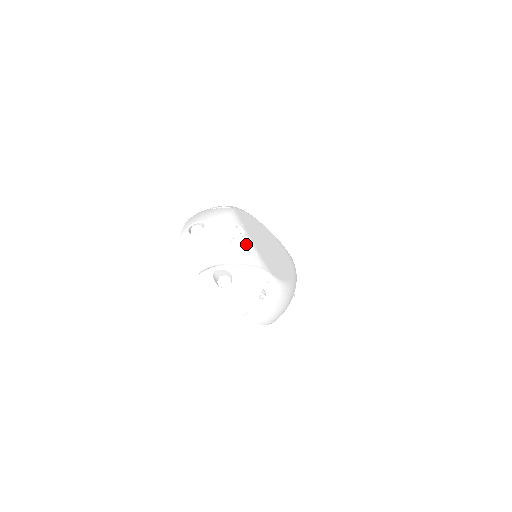
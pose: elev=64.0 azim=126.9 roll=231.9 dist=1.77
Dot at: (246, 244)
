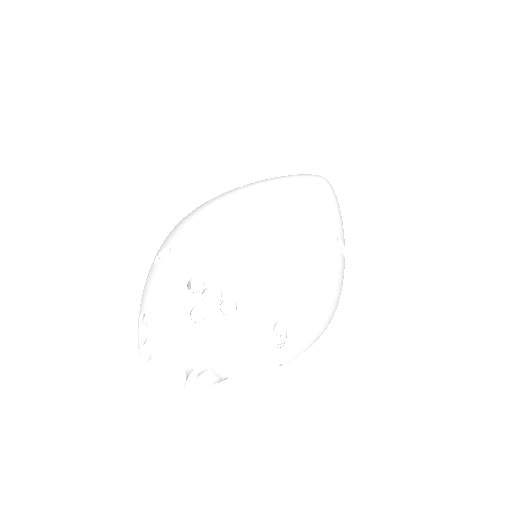
Dot at: occluded
